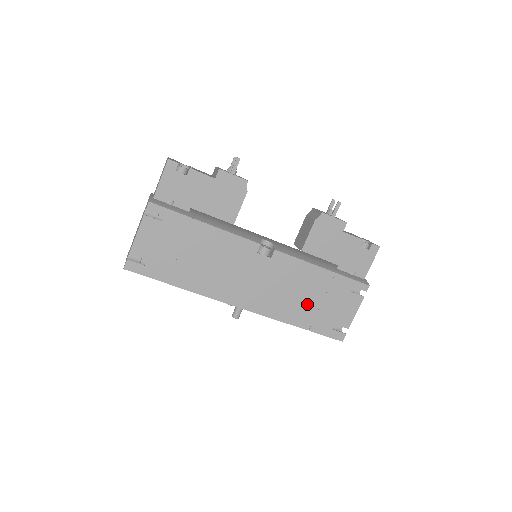
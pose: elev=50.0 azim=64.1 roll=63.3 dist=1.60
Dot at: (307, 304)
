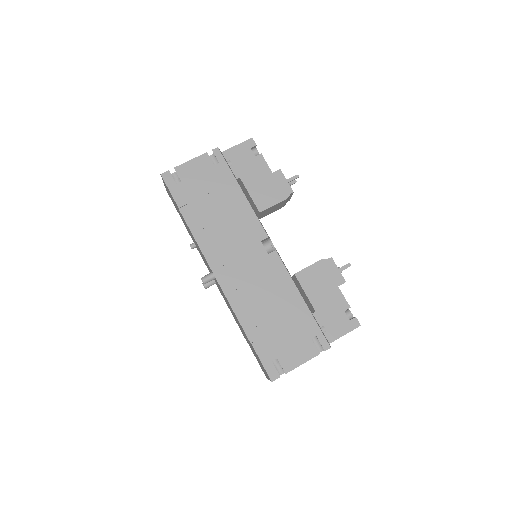
Dot at: (267, 317)
